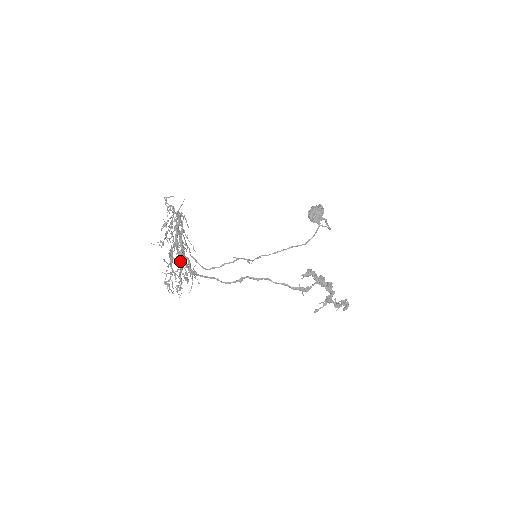
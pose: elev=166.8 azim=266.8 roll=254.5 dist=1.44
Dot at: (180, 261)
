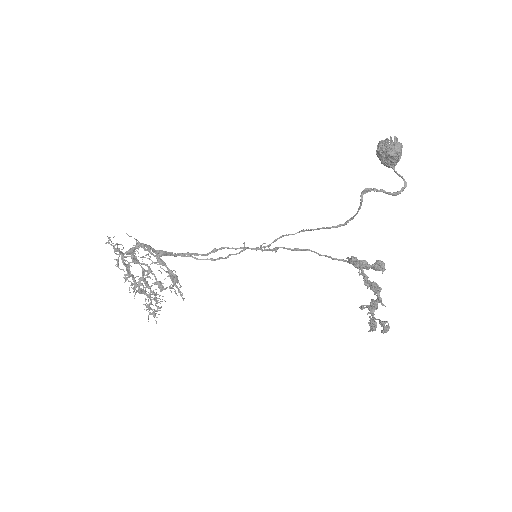
Dot at: occluded
